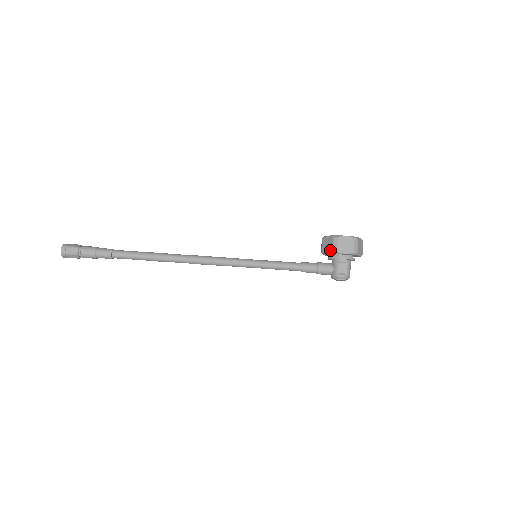
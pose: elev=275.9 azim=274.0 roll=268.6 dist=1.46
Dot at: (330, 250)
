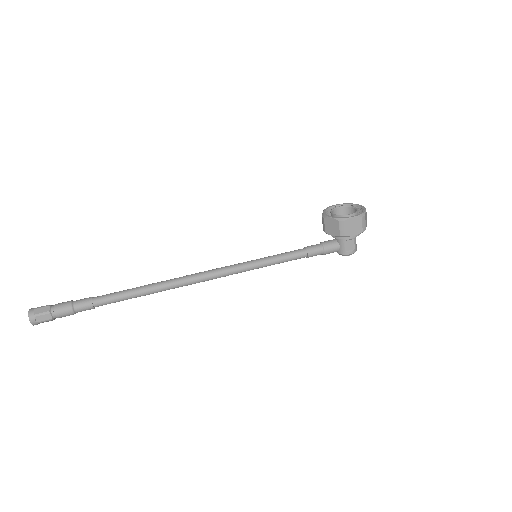
Dot at: (337, 234)
